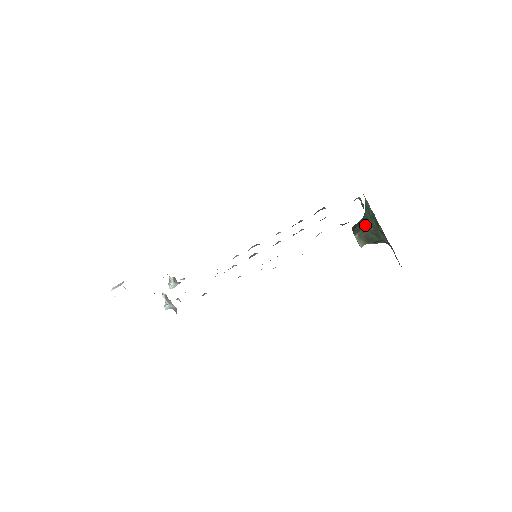
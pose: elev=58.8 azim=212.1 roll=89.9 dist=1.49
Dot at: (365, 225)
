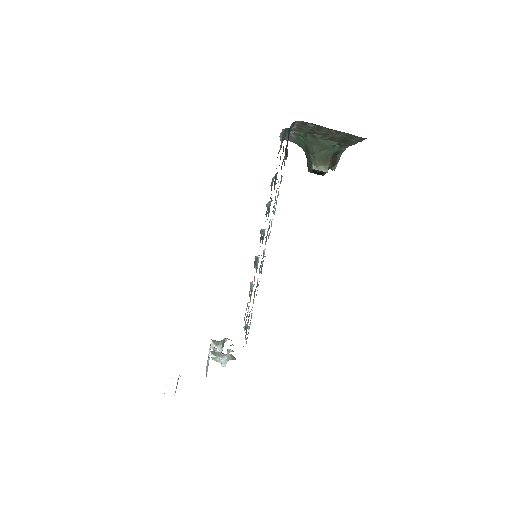
Dot at: (309, 152)
